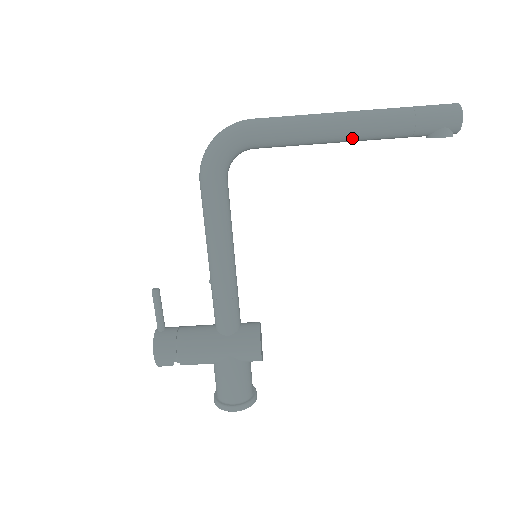
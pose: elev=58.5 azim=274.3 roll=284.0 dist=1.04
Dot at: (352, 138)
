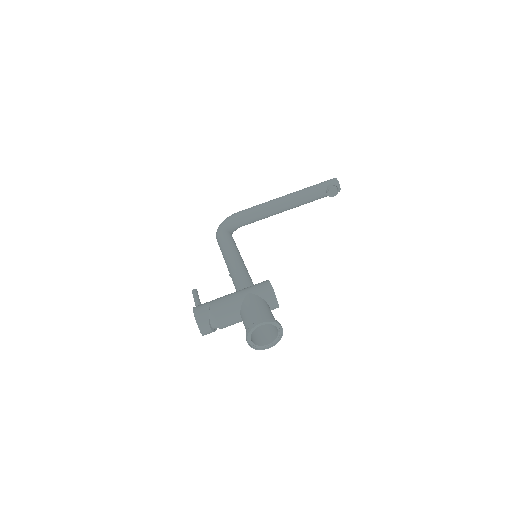
Dot at: (289, 201)
